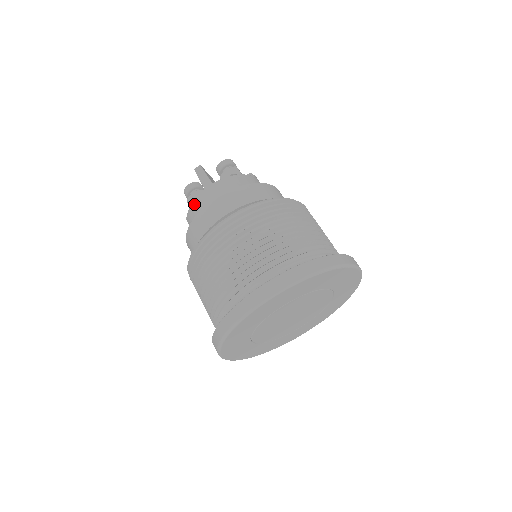
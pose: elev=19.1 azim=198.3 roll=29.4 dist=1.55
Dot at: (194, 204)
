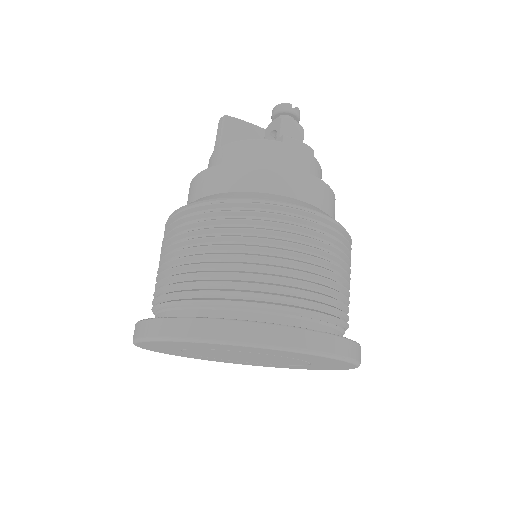
Dot at: occluded
